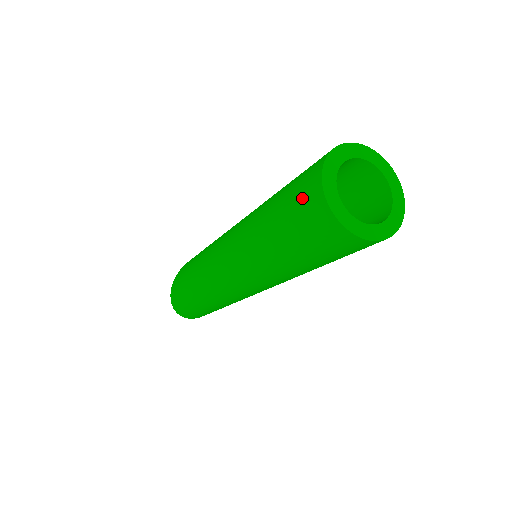
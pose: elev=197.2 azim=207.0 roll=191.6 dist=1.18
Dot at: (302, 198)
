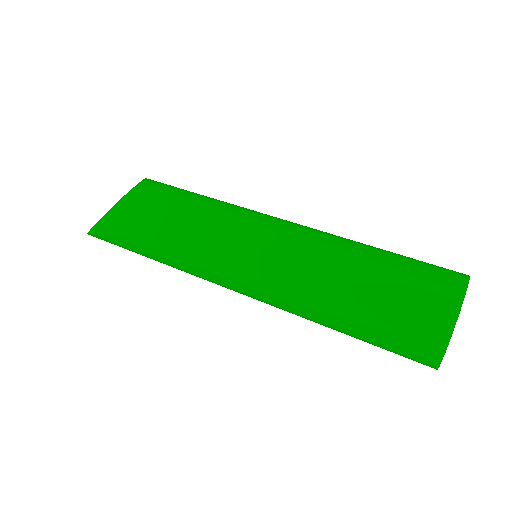
Dot at: (405, 355)
